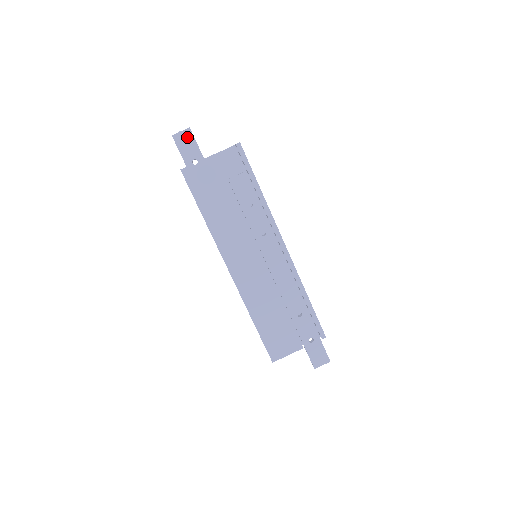
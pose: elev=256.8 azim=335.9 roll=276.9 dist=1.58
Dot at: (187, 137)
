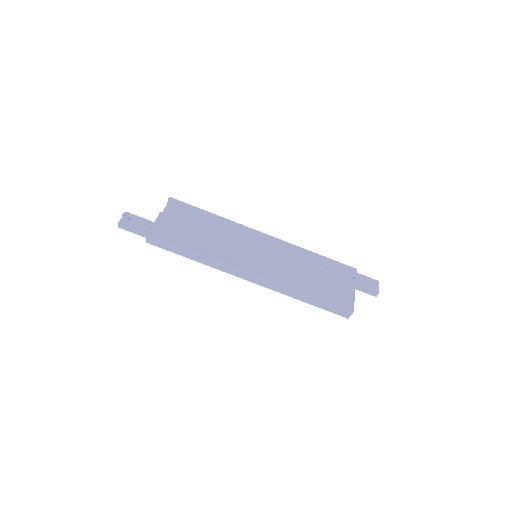
Dot at: (130, 218)
